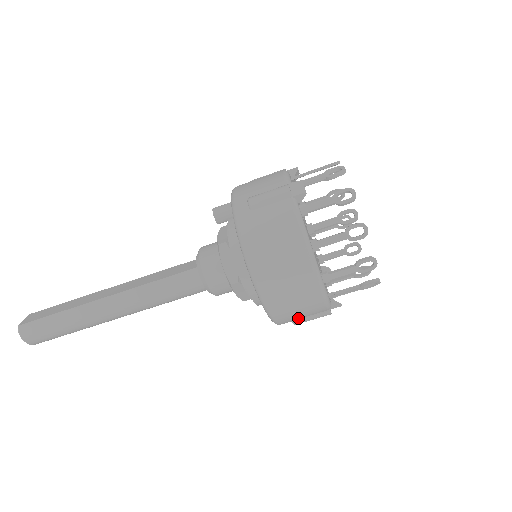
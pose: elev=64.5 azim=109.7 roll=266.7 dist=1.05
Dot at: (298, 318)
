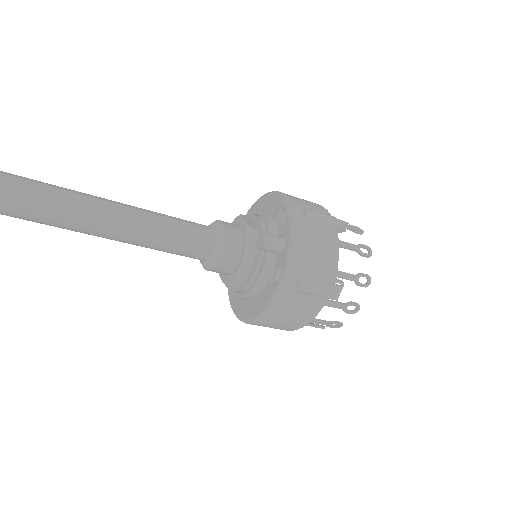
Dot at: occluded
